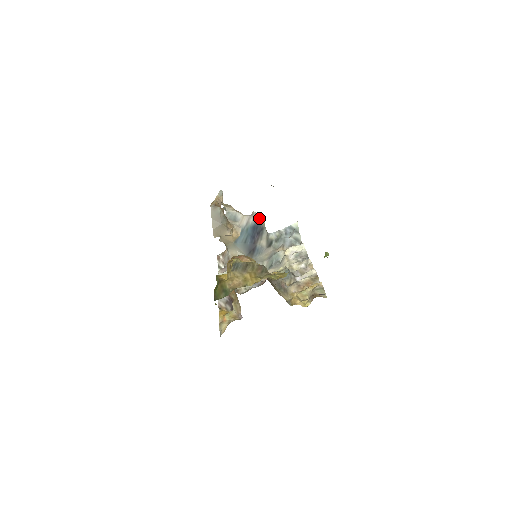
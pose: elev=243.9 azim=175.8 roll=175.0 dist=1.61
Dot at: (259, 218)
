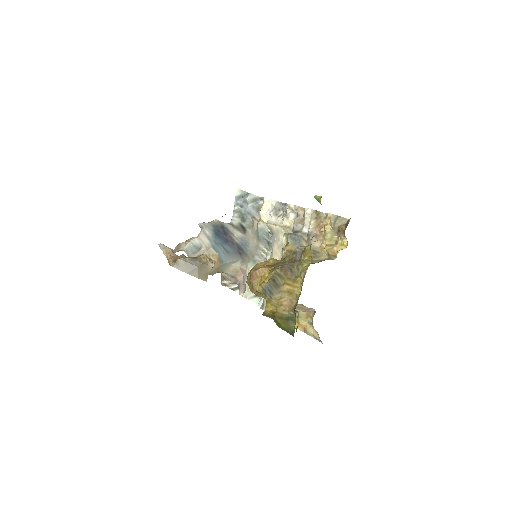
Dot at: (209, 223)
